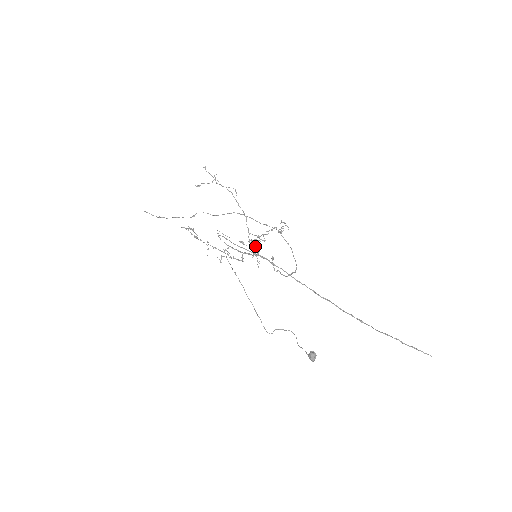
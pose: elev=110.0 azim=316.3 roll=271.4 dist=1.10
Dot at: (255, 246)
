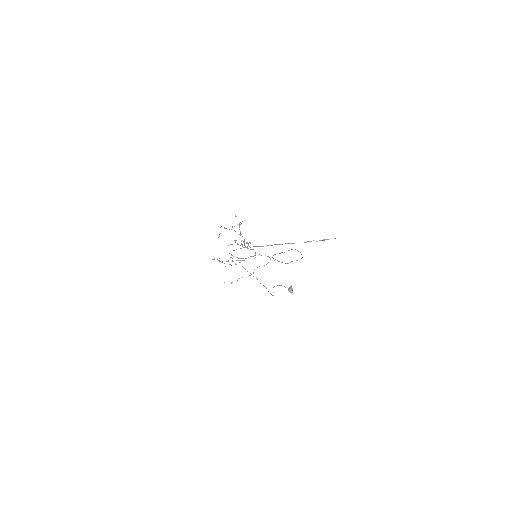
Dot at: (235, 241)
